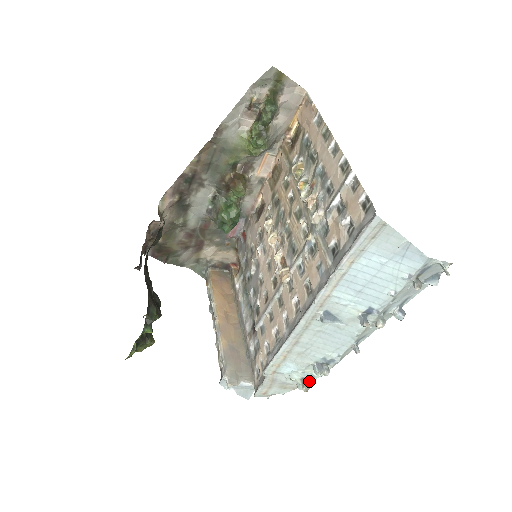
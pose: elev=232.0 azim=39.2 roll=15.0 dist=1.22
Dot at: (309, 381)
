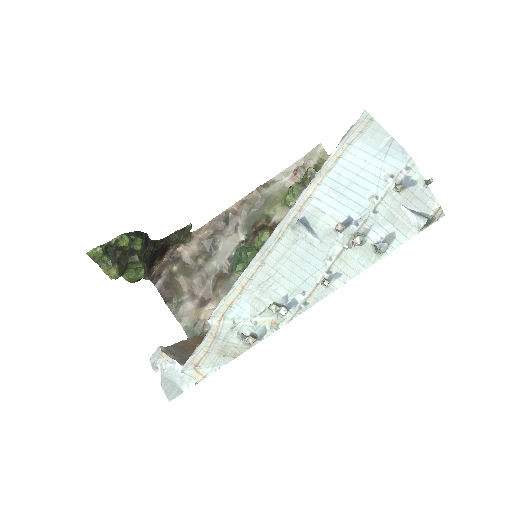
Dot at: (258, 340)
